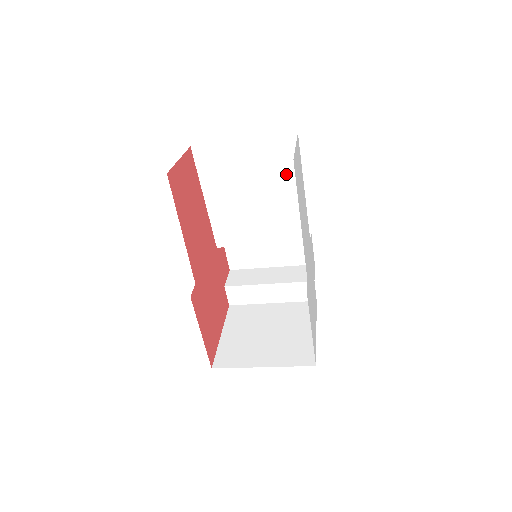
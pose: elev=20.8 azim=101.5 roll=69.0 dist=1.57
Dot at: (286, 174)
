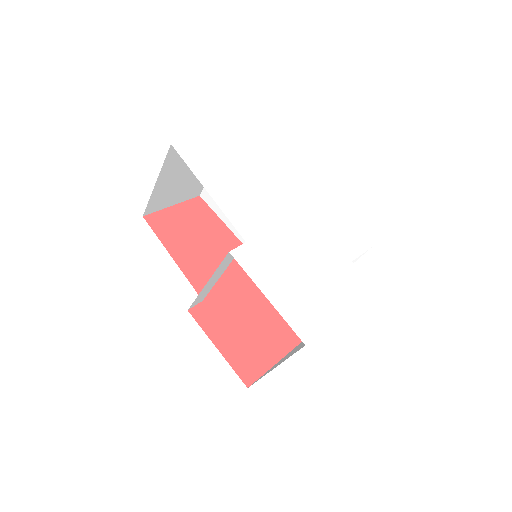
Dot at: occluded
